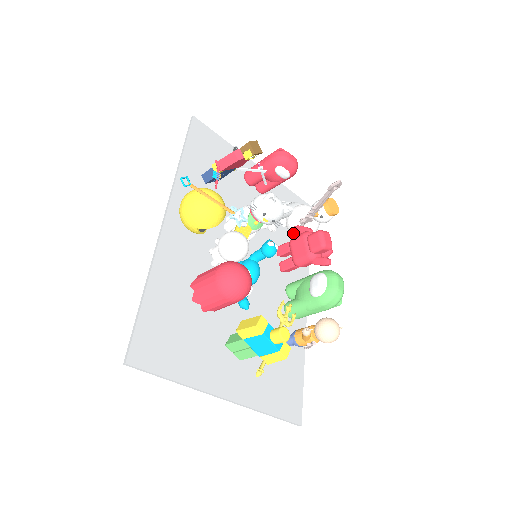
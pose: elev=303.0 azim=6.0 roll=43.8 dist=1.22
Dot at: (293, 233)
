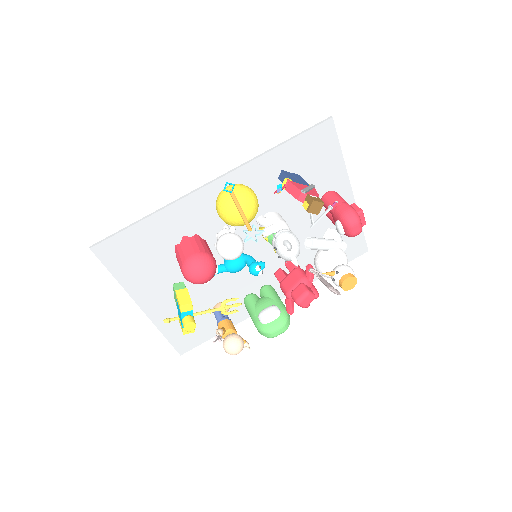
Dot at: occluded
